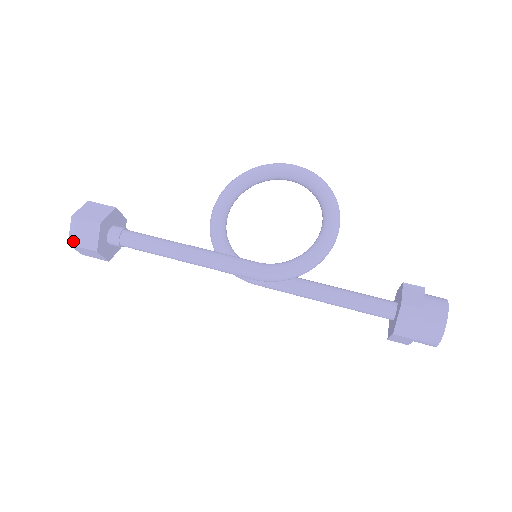
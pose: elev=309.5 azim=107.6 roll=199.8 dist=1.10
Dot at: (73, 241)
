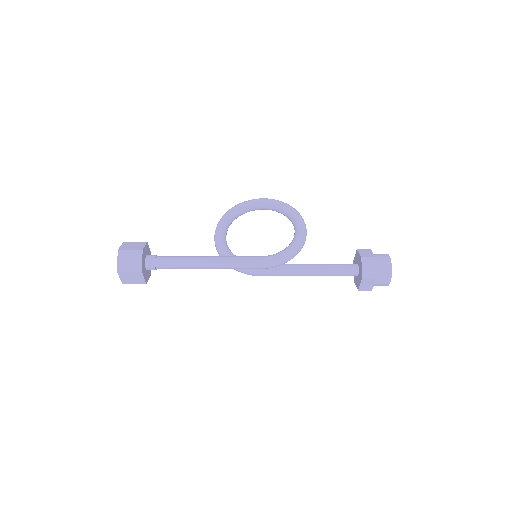
Dot at: (121, 268)
